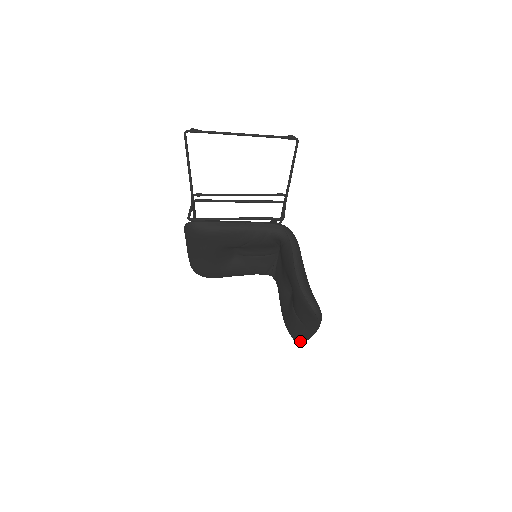
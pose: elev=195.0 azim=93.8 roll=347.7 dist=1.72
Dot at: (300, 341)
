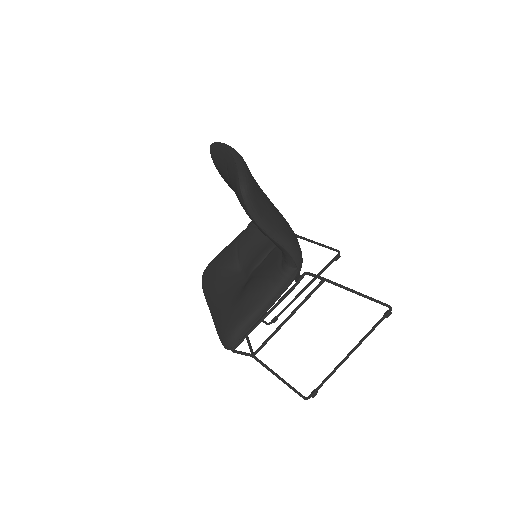
Dot at: (237, 181)
